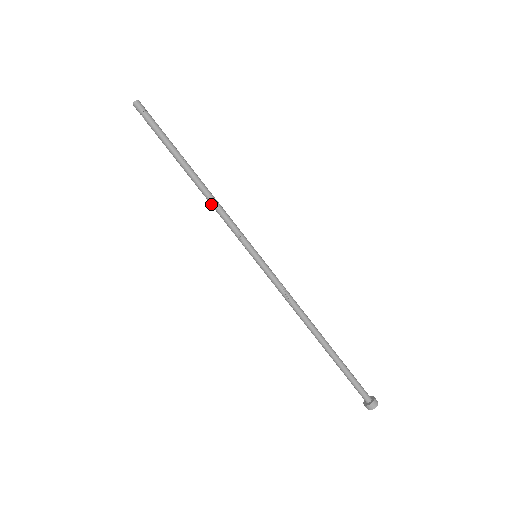
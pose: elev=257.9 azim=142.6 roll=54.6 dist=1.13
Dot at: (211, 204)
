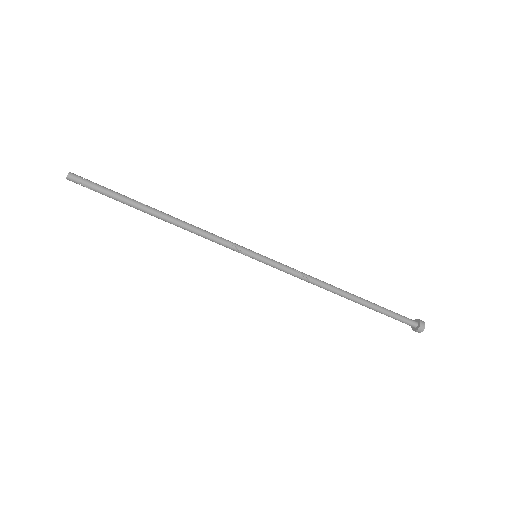
Dot at: (191, 231)
